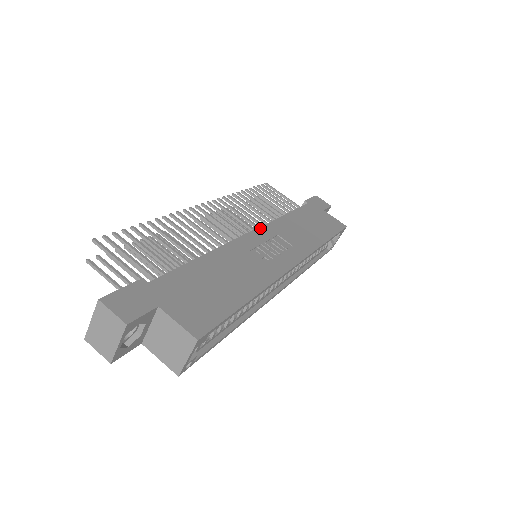
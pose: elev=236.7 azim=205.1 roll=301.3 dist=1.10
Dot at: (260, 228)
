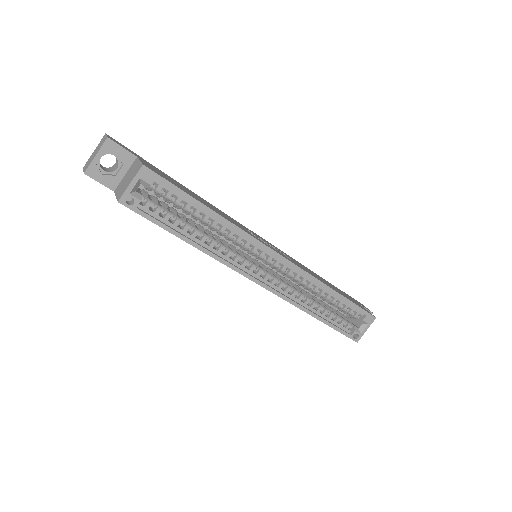
Dot at: occluded
